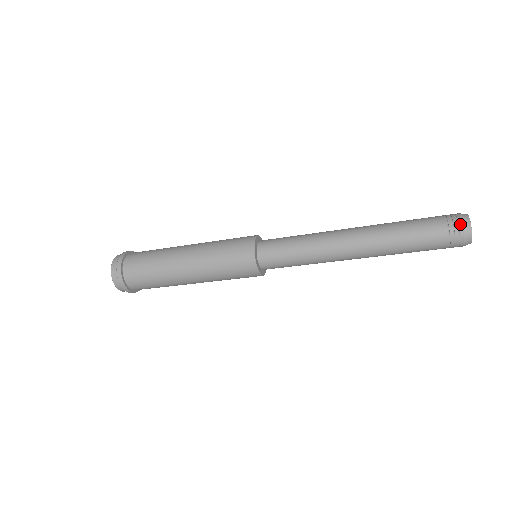
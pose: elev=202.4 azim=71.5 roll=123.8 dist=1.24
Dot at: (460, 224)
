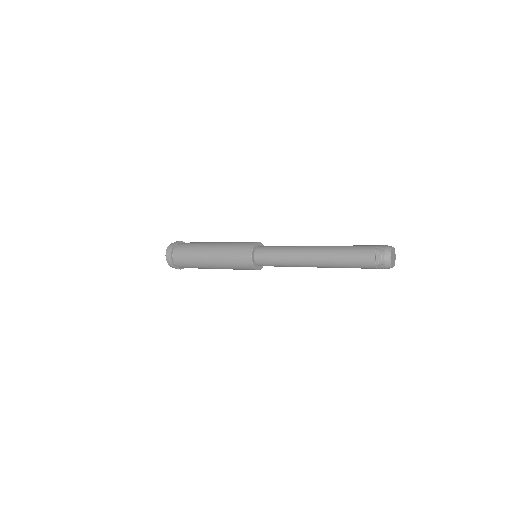
Dot at: (383, 260)
